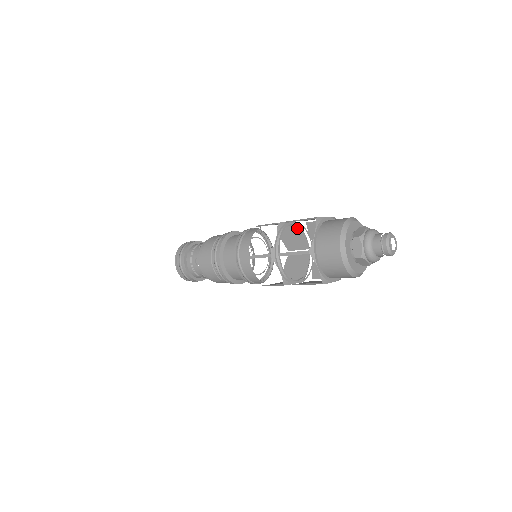
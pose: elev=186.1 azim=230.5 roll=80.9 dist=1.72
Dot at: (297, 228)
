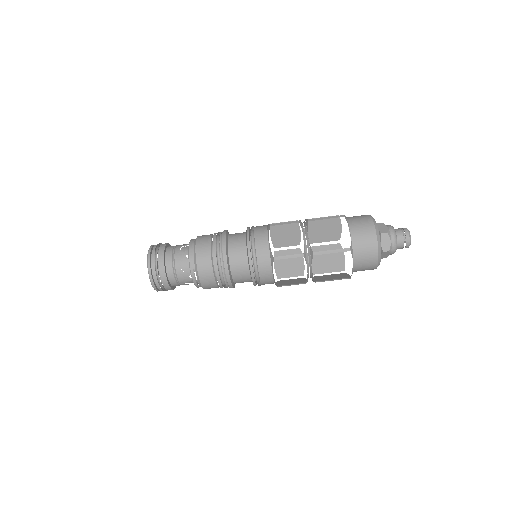
Dot at: (297, 253)
